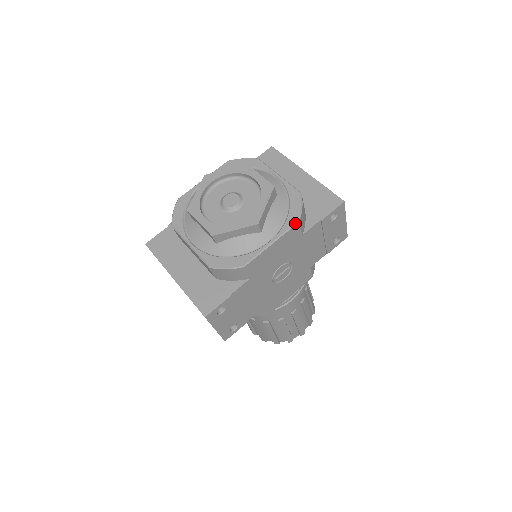
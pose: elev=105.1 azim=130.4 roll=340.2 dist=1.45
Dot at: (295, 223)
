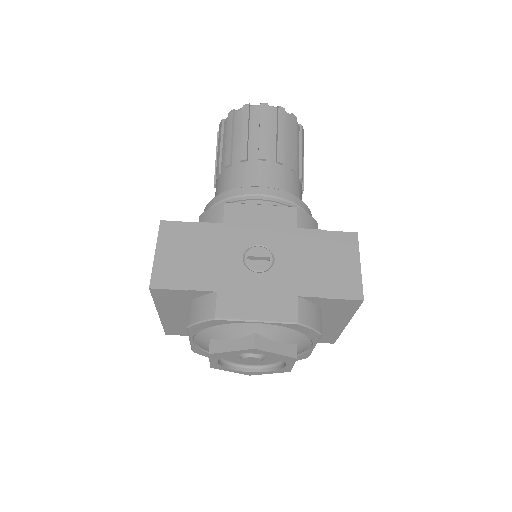
Dot at: occluded
